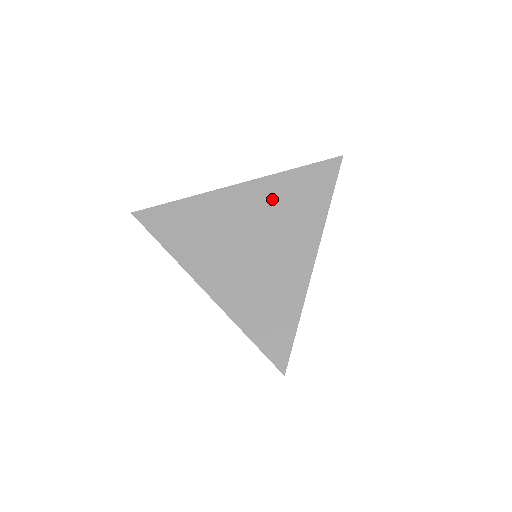
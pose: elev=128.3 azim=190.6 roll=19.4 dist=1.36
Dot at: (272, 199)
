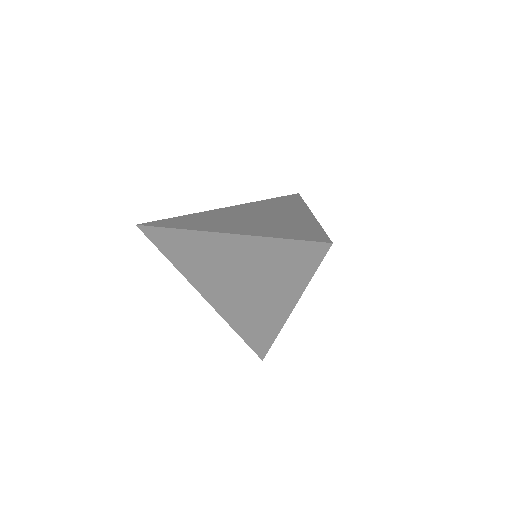
Dot at: (258, 206)
